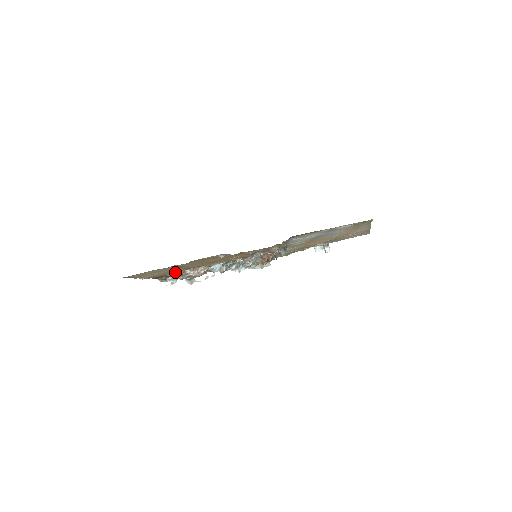
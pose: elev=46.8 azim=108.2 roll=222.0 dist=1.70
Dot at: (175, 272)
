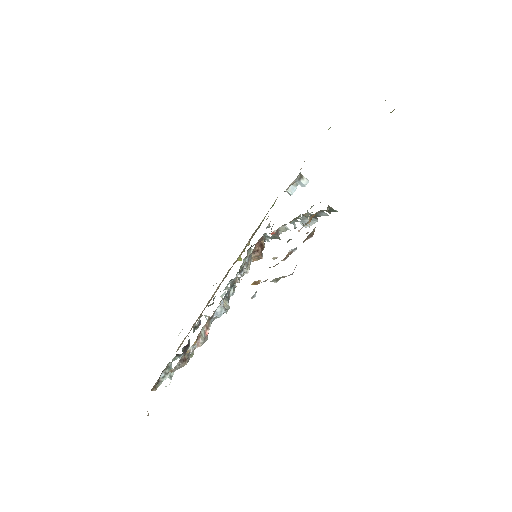
Dot at: occluded
